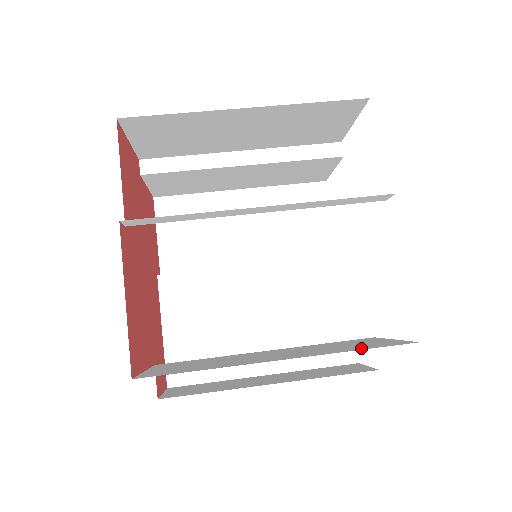
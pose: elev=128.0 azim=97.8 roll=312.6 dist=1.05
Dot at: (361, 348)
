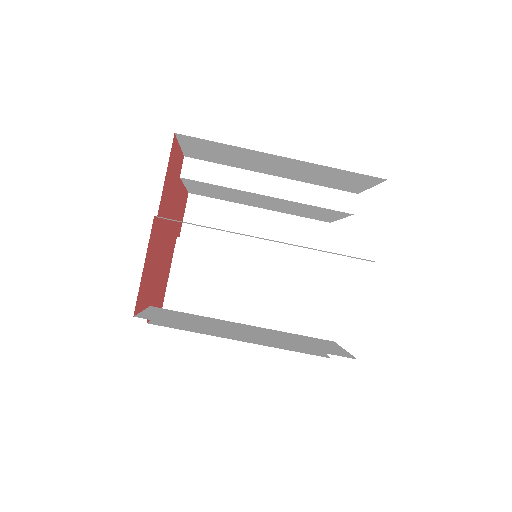
Dot at: (284, 328)
